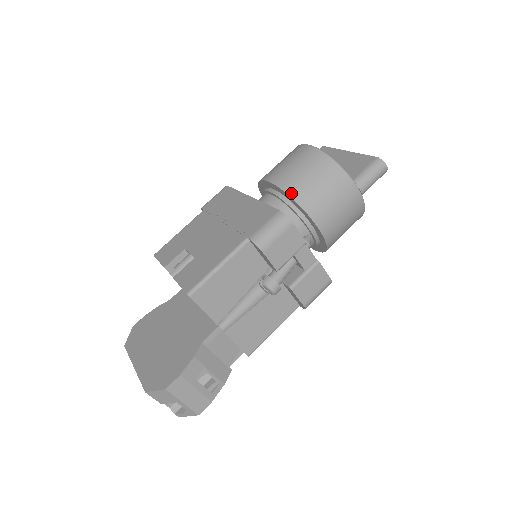
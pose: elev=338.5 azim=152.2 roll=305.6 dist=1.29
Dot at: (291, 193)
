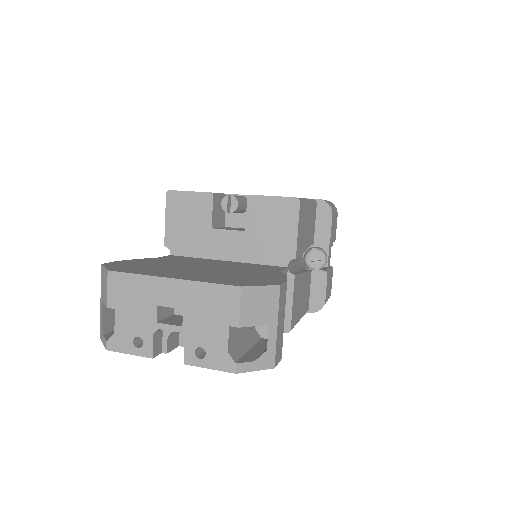
Dot at: occluded
